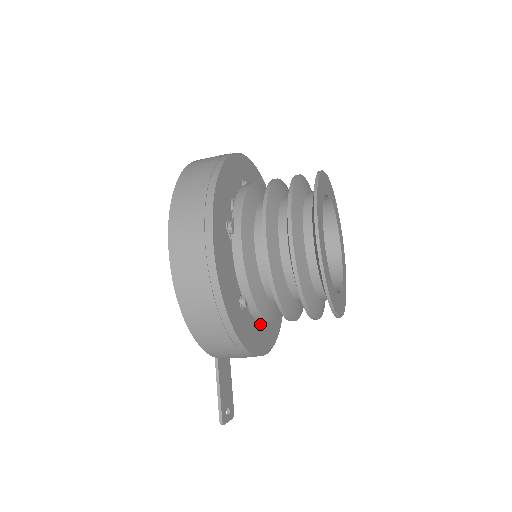
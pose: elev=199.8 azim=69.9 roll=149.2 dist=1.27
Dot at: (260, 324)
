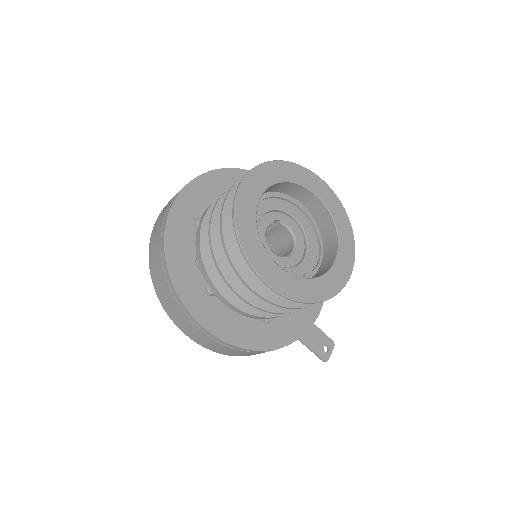
Dot at: occluded
